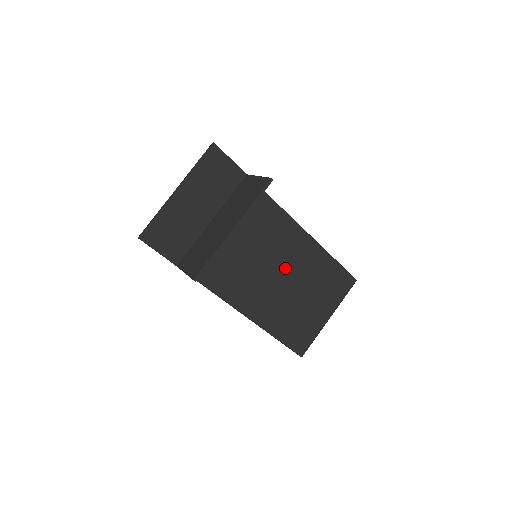
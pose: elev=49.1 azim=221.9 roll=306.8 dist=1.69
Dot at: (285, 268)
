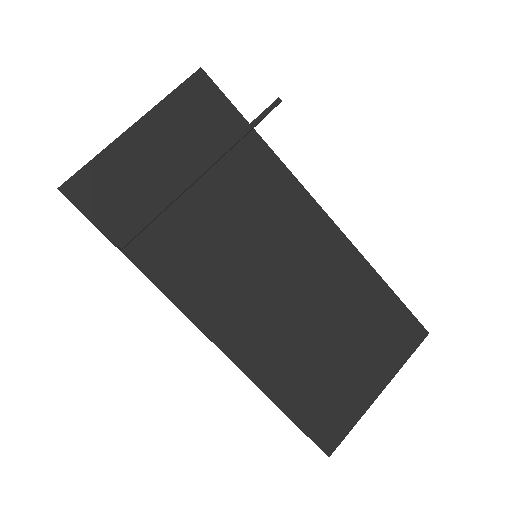
Dot at: (306, 288)
